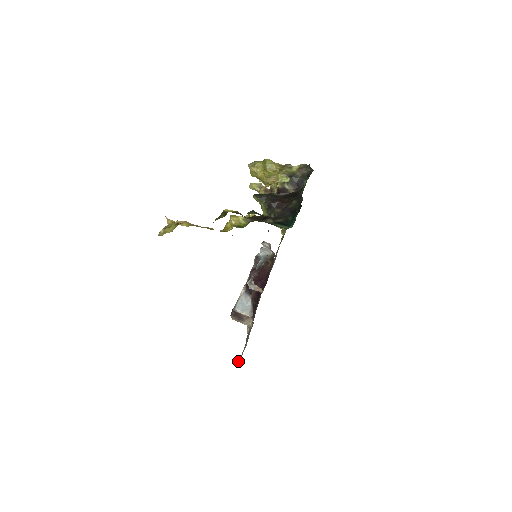
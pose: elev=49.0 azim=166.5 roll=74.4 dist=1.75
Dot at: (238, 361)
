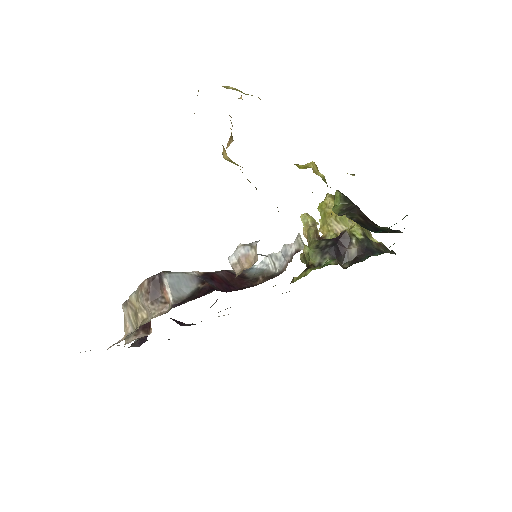
Dot at: occluded
